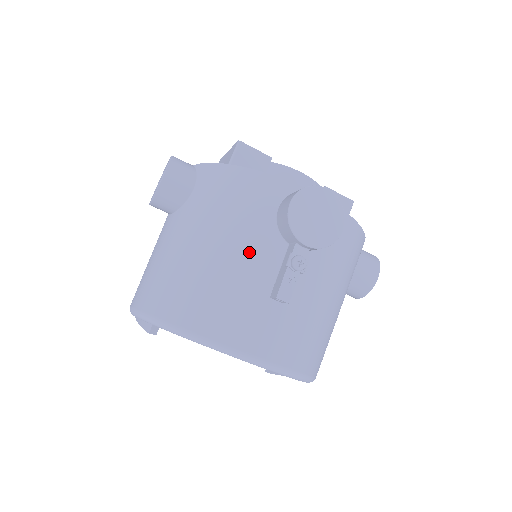
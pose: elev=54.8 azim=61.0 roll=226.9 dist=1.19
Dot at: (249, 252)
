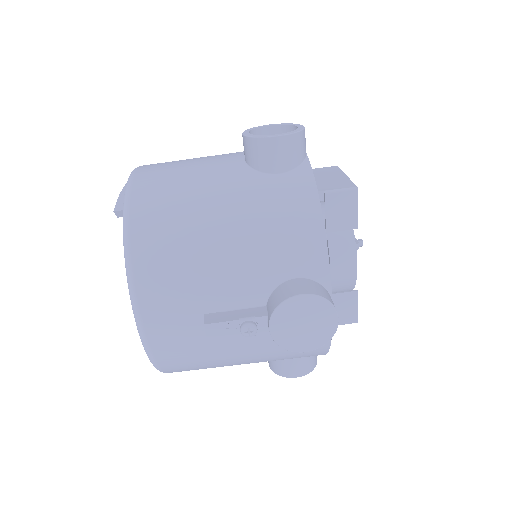
Dot at: (237, 273)
